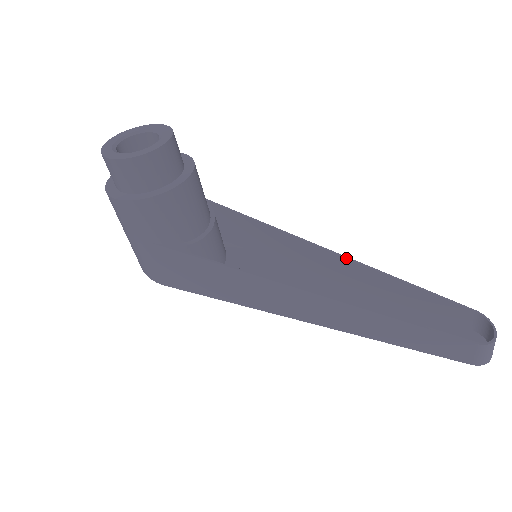
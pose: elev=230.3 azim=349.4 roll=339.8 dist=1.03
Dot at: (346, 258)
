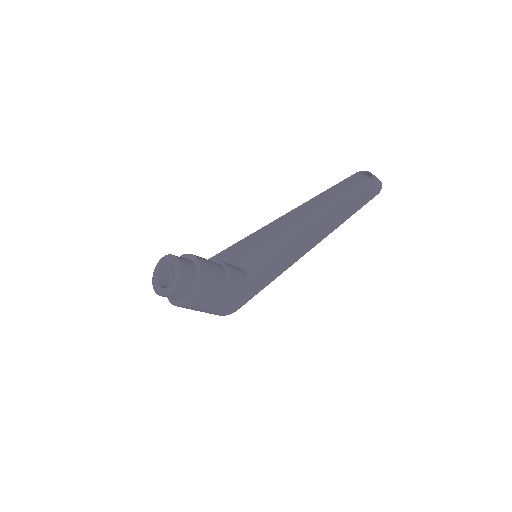
Dot at: (288, 214)
